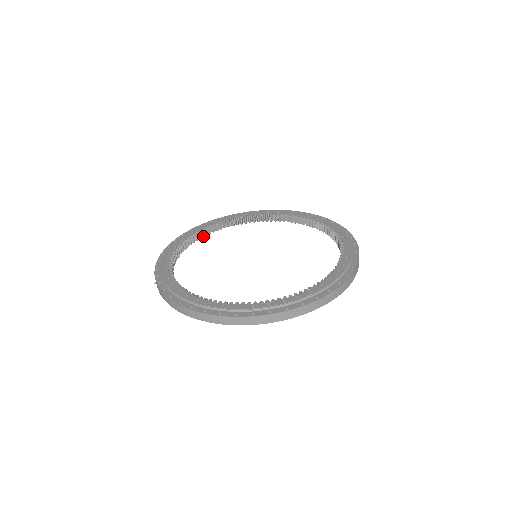
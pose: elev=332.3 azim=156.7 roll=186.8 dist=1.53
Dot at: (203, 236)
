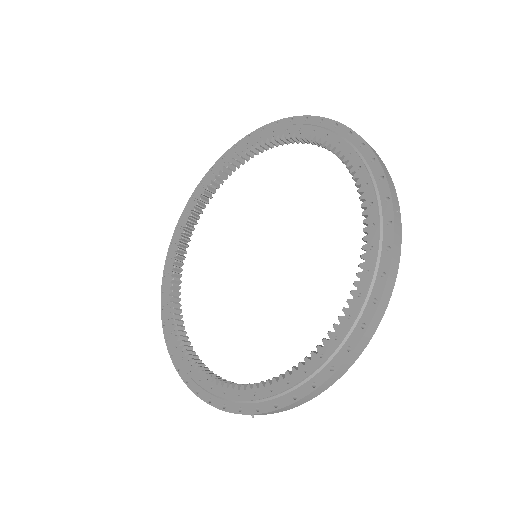
Dot at: (225, 179)
